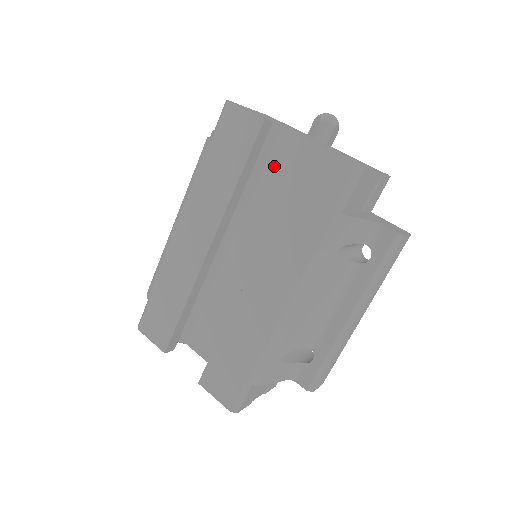
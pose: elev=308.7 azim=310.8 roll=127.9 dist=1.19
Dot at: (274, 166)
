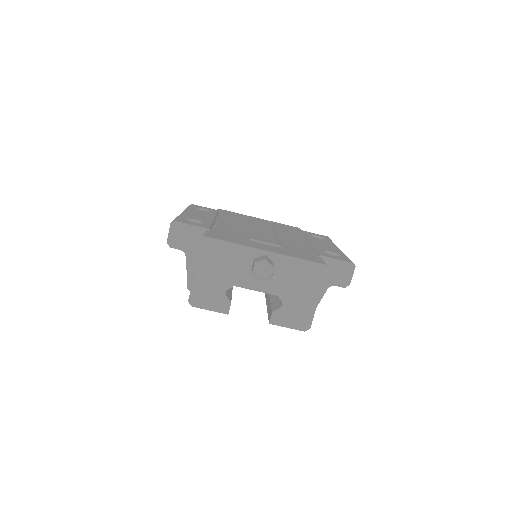
Dot at: occluded
